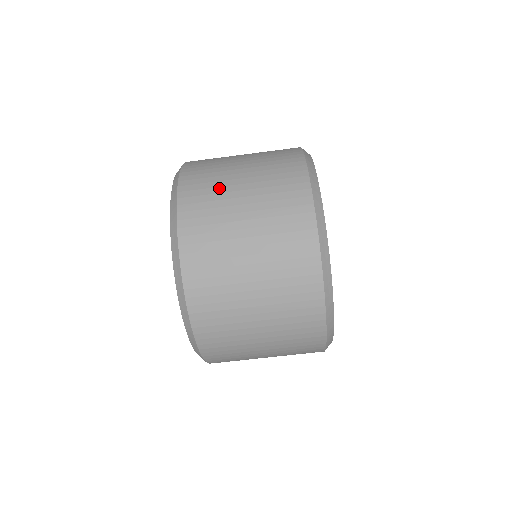
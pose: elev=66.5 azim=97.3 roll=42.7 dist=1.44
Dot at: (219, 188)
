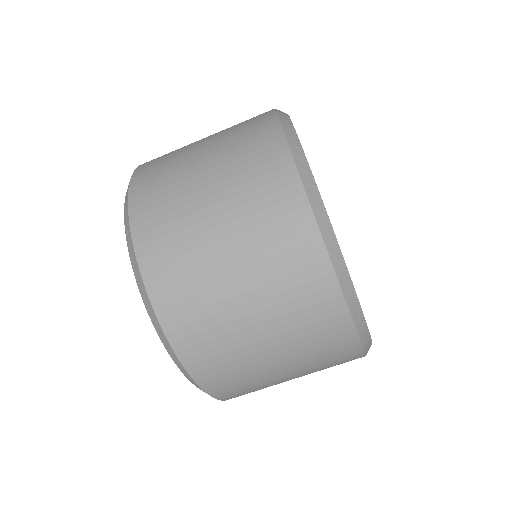
Dot at: (192, 252)
